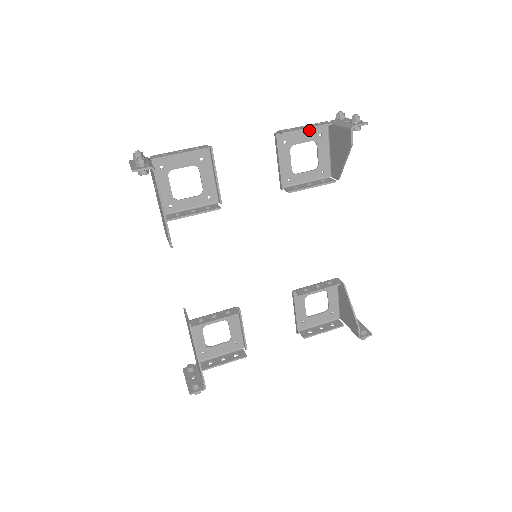
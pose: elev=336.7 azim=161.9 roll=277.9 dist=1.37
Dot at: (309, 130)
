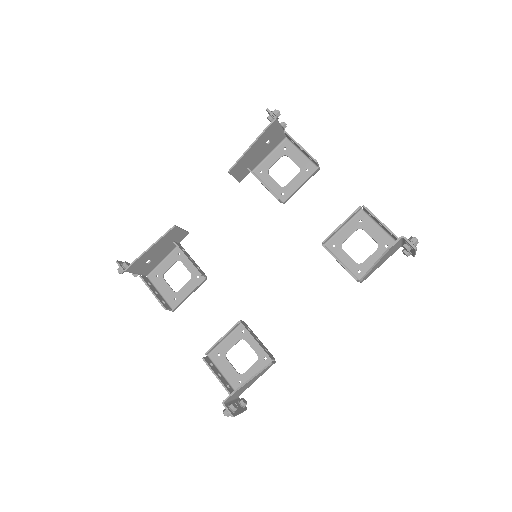
Dot at: (383, 234)
